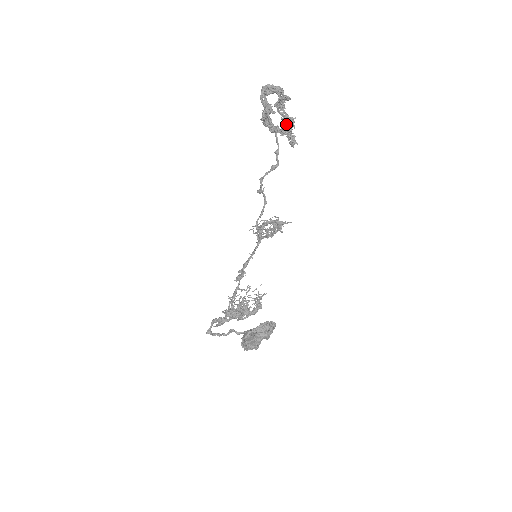
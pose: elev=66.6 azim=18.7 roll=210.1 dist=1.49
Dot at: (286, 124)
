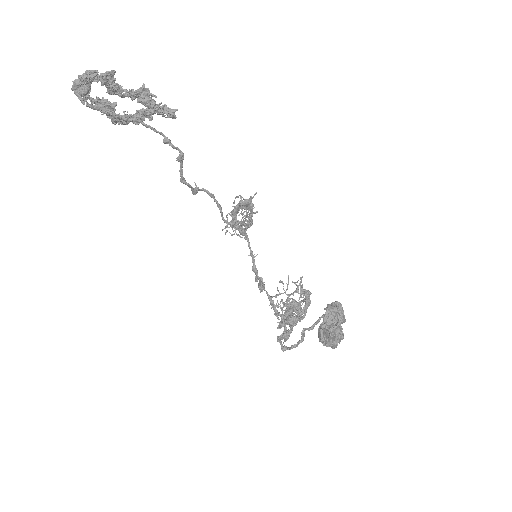
Dot at: (141, 103)
